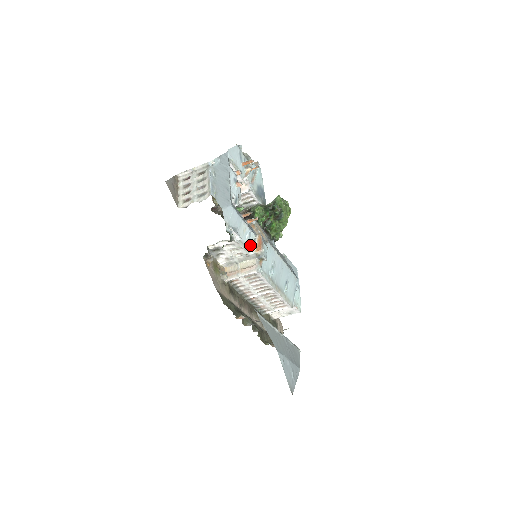
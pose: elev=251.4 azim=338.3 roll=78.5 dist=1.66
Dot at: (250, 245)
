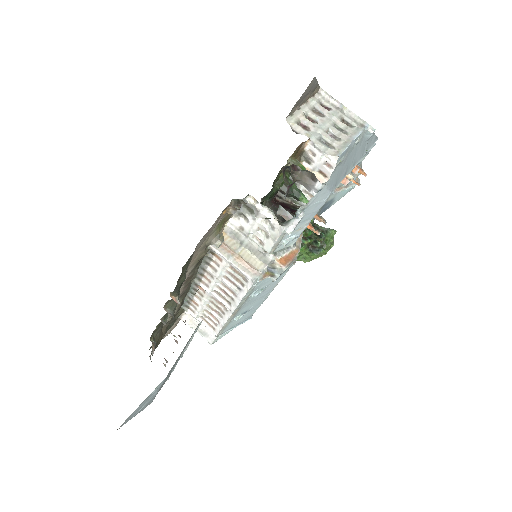
Dot at: (280, 247)
